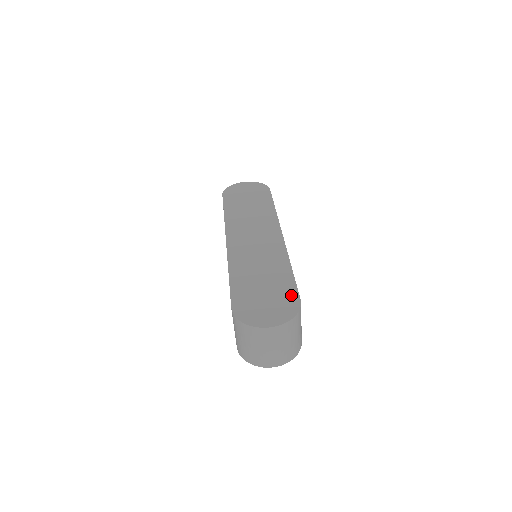
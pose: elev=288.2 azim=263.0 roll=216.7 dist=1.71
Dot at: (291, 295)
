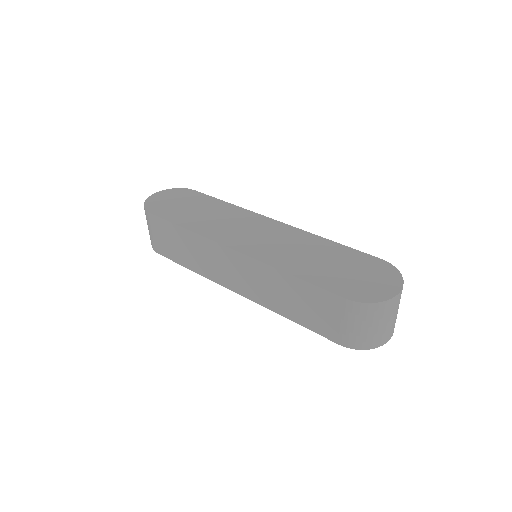
Dot at: (369, 260)
